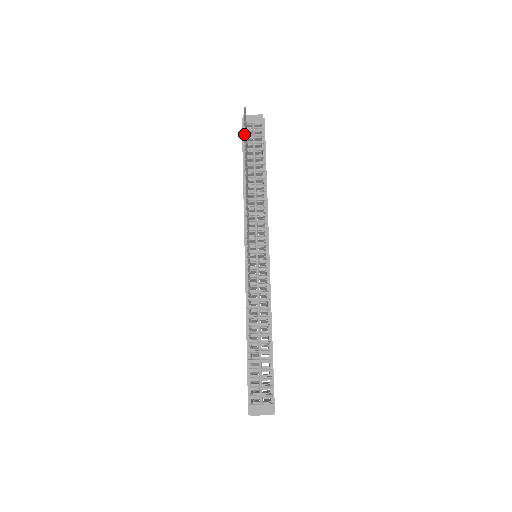
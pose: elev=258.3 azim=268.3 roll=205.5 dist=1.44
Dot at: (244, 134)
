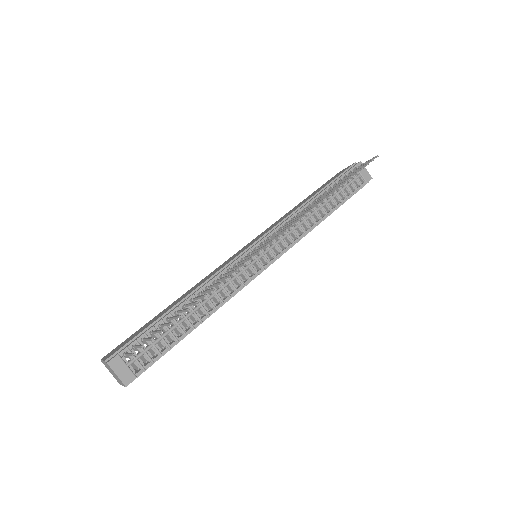
Dot at: (347, 172)
